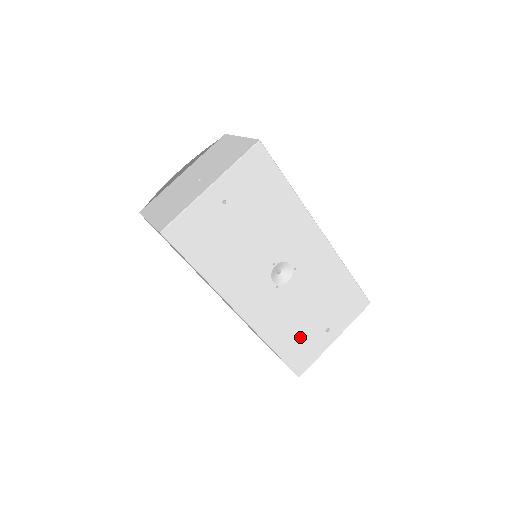
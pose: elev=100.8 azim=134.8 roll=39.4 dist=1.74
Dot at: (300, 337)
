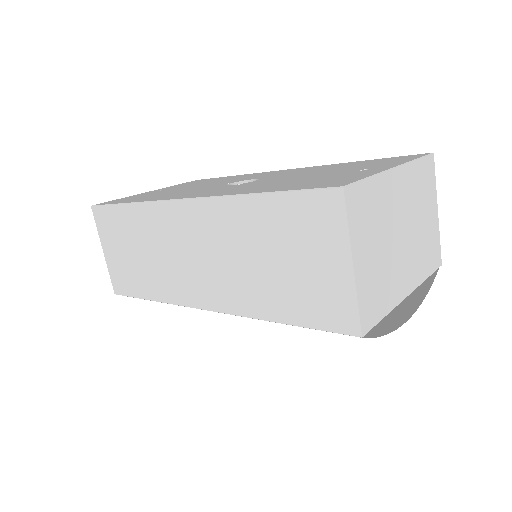
Dot at: occluded
